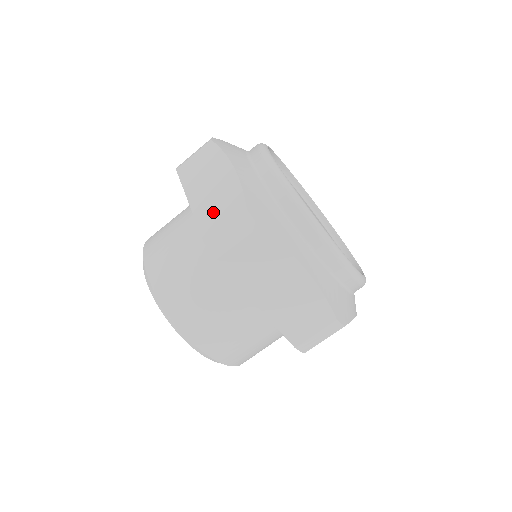
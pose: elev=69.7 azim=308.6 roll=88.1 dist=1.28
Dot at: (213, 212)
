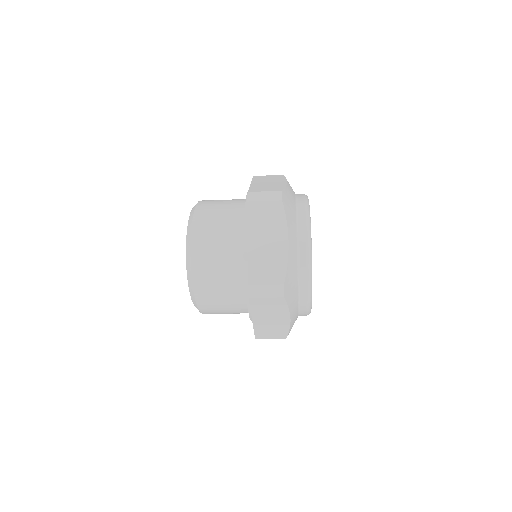
Dot at: (262, 267)
